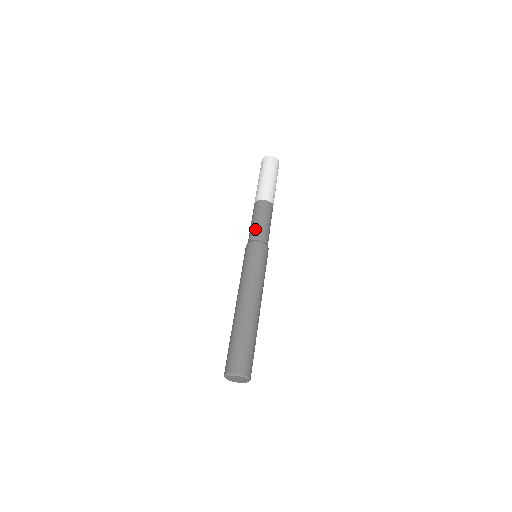
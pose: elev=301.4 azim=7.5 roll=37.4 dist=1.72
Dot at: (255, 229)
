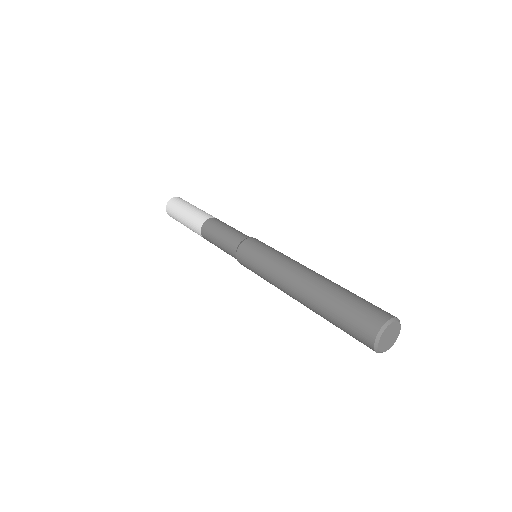
Dot at: (226, 245)
